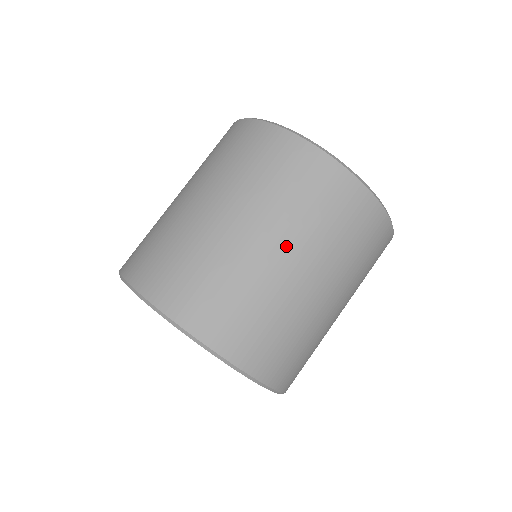
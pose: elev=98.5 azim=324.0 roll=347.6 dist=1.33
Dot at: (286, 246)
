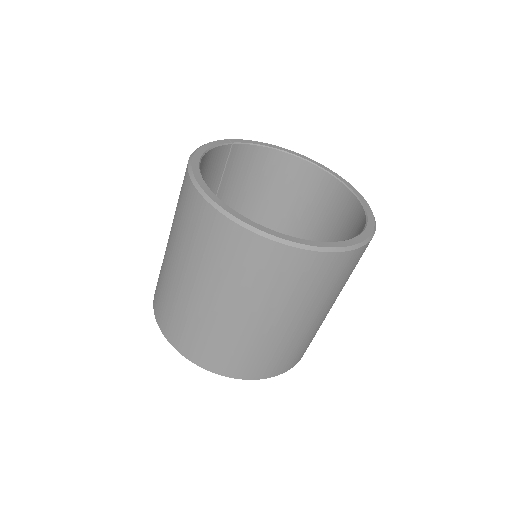
Dot at: (188, 273)
